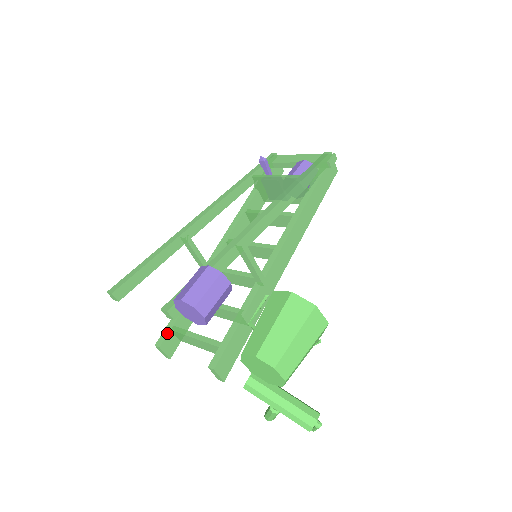
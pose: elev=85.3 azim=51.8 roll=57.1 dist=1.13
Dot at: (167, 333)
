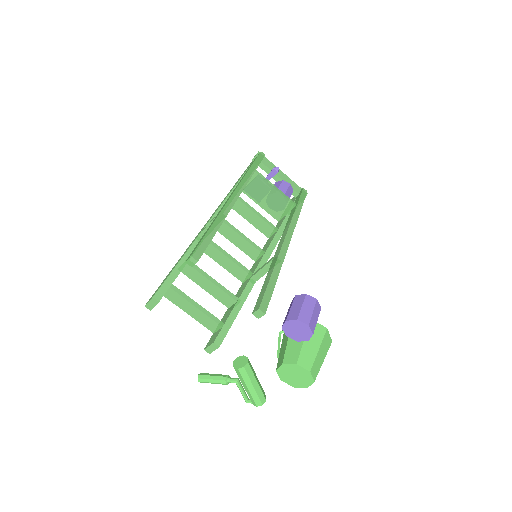
Dot at: (167, 289)
